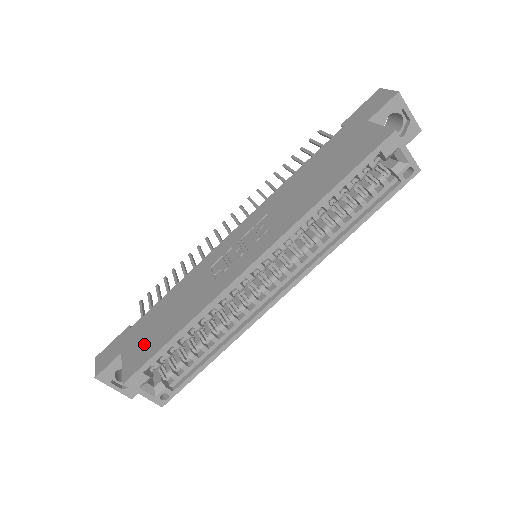
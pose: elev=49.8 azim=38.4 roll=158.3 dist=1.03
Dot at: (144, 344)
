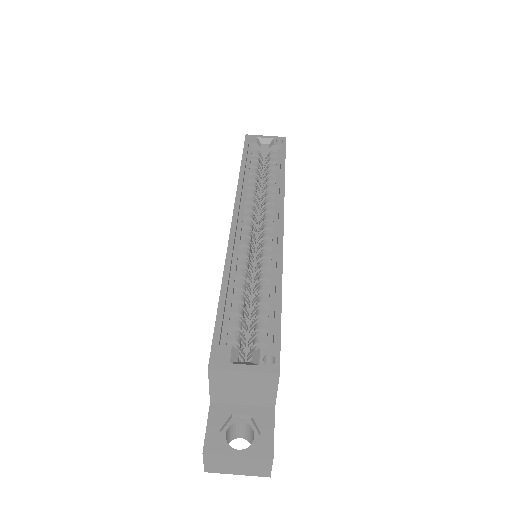
Dot at: occluded
